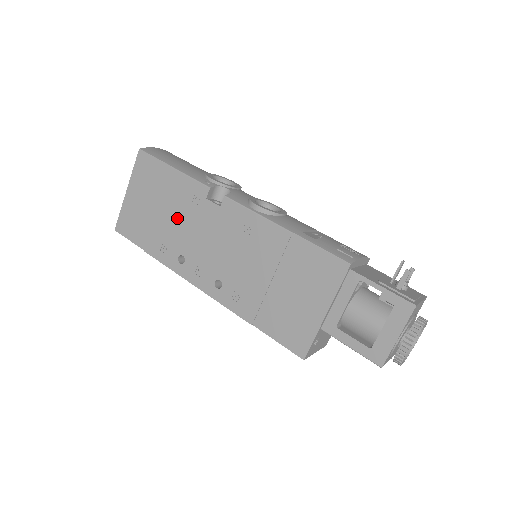
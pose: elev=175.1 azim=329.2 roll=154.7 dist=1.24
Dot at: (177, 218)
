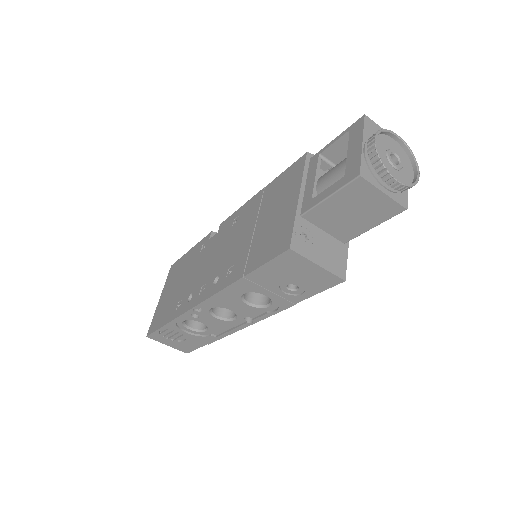
Dot at: (189, 274)
